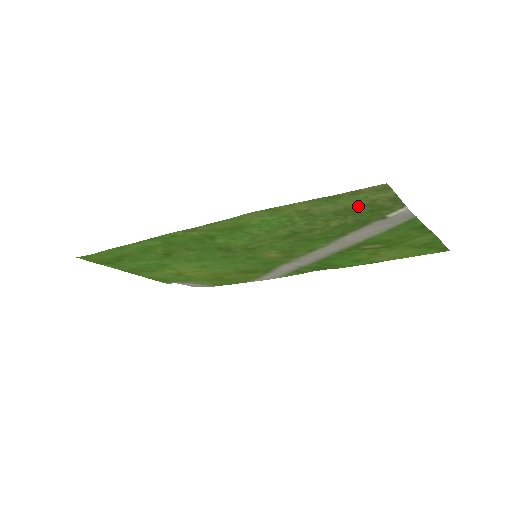
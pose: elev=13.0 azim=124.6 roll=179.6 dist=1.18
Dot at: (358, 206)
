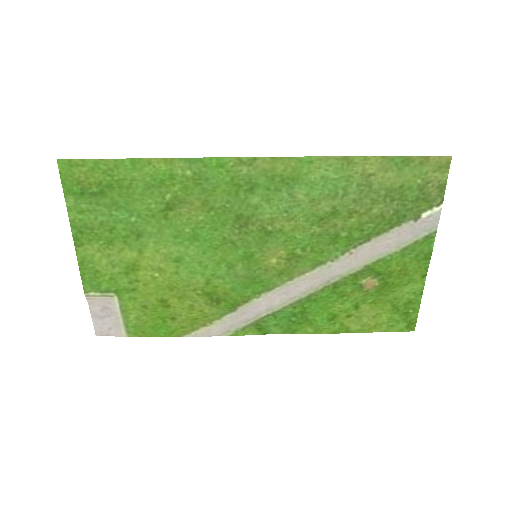
Dot at: (412, 186)
